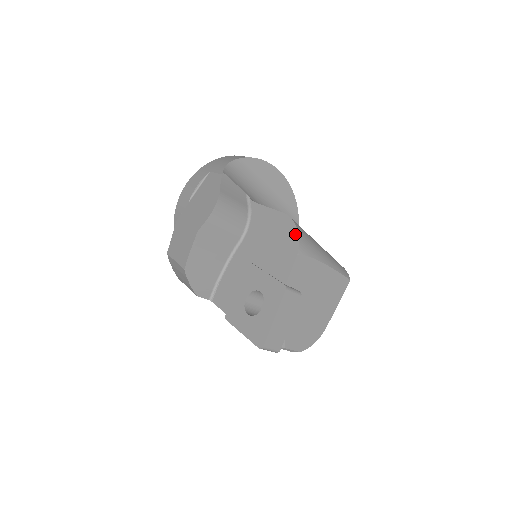
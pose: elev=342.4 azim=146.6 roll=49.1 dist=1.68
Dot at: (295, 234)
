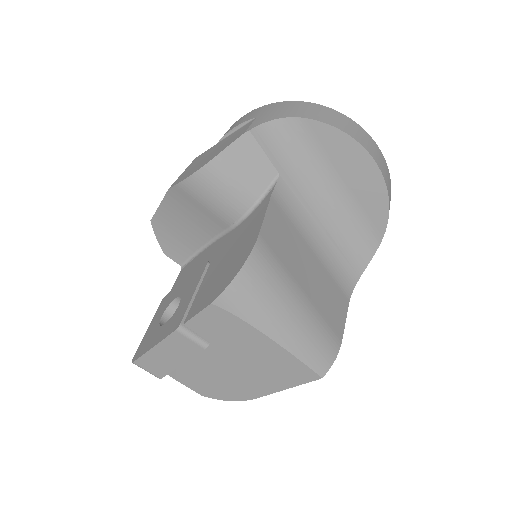
Dot at: (233, 276)
